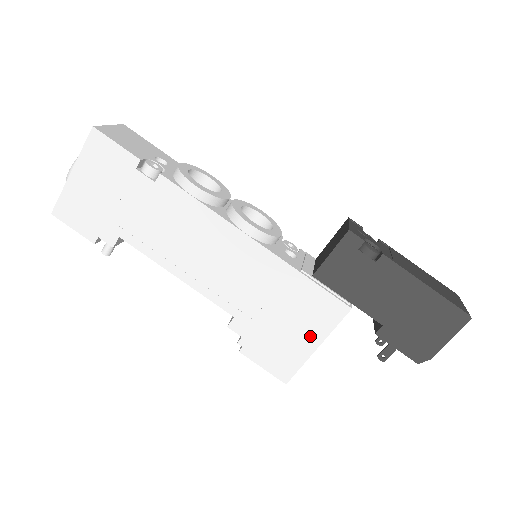
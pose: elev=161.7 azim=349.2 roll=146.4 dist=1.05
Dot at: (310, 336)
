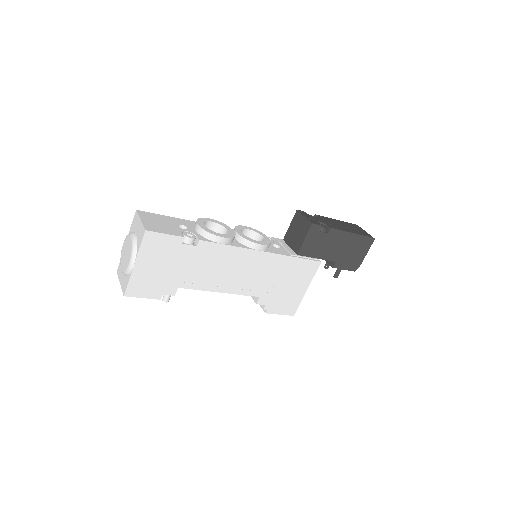
Dot at: (302, 286)
